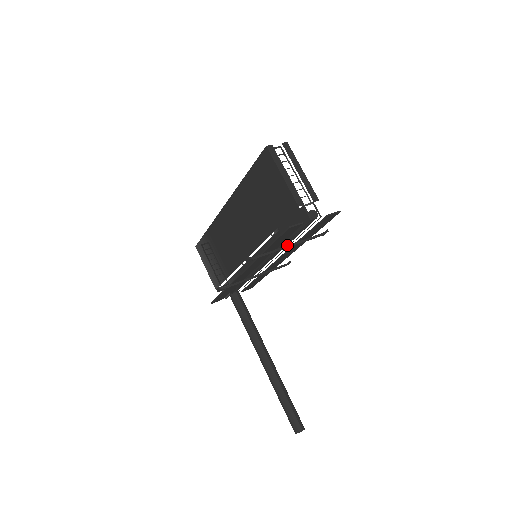
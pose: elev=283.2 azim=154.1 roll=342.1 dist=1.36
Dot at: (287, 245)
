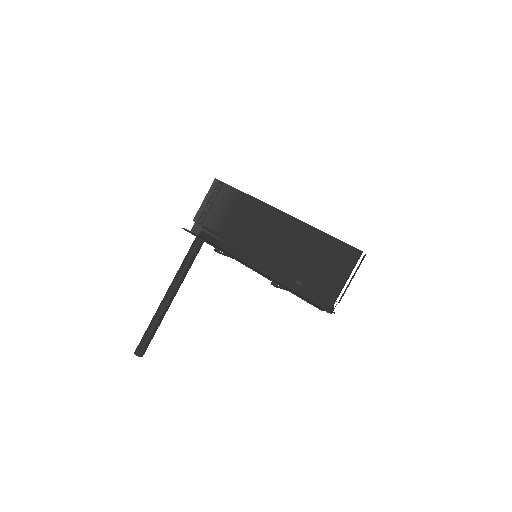
Dot at: occluded
